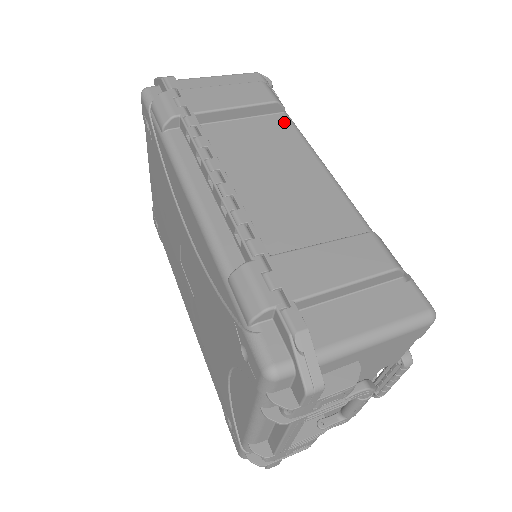
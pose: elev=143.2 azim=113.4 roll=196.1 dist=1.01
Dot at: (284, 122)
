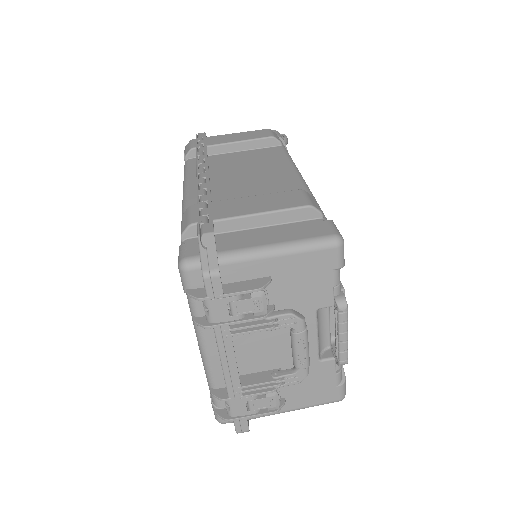
Dot at: (277, 150)
